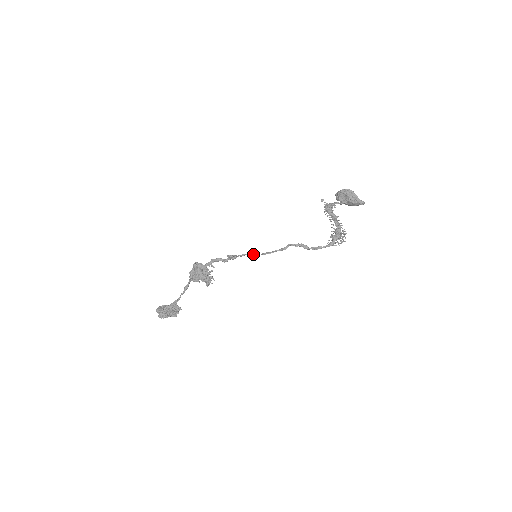
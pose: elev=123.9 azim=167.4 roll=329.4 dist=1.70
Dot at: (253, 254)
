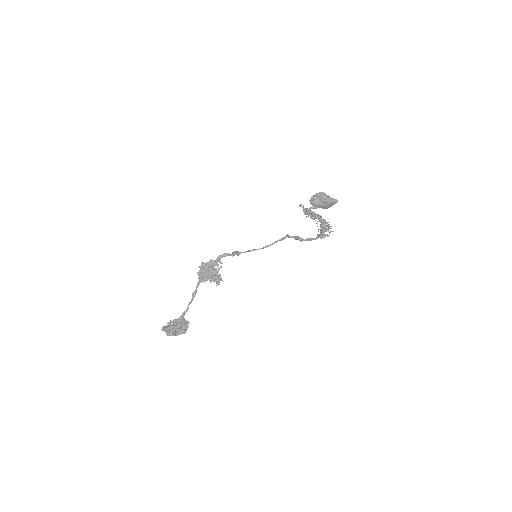
Dot at: (255, 249)
